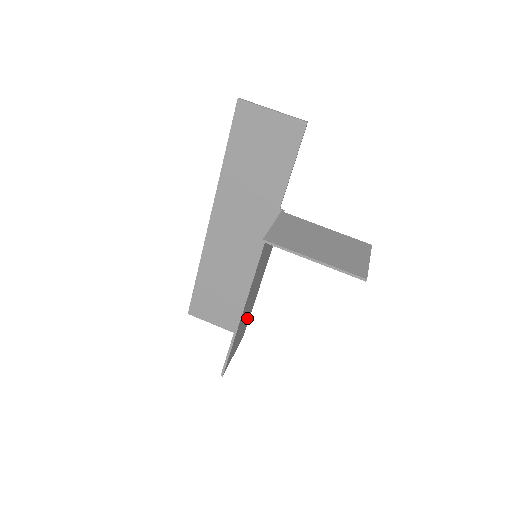
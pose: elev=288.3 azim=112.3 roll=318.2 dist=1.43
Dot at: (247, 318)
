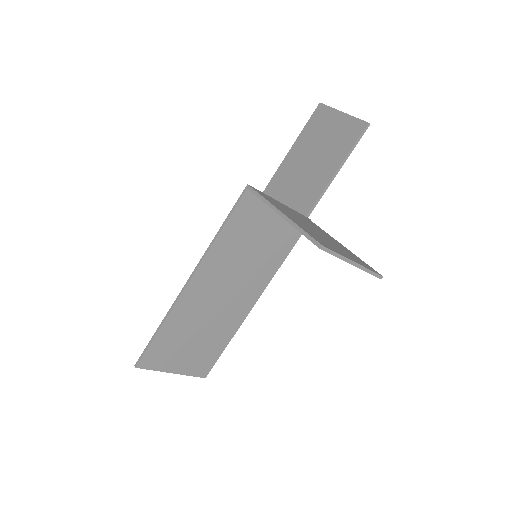
Dot at: (213, 339)
